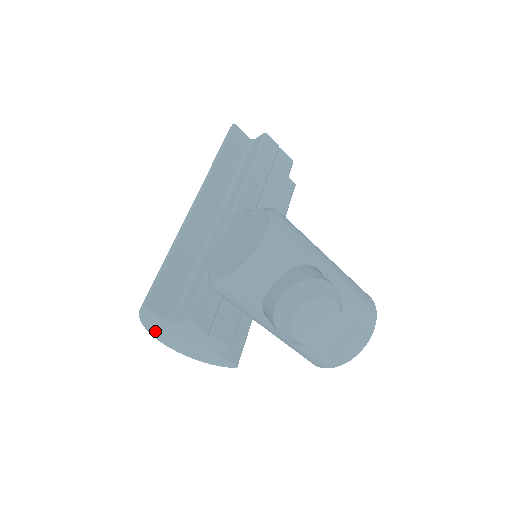
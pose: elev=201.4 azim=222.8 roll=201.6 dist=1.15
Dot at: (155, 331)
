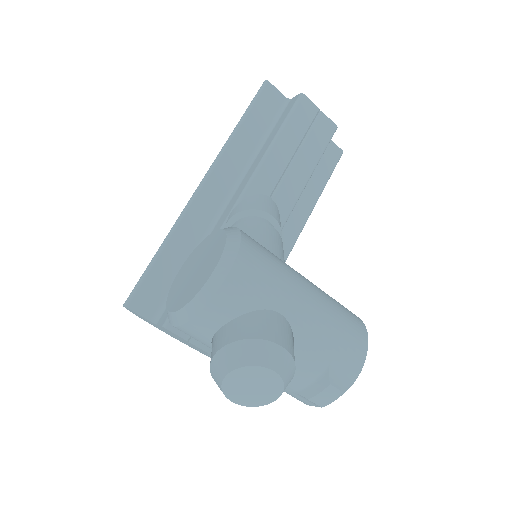
Dot at: (148, 322)
